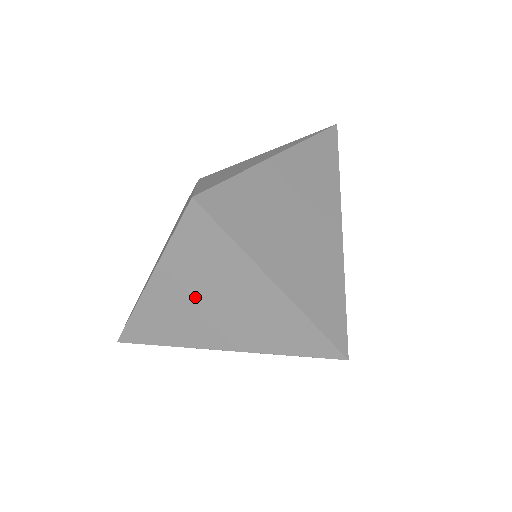
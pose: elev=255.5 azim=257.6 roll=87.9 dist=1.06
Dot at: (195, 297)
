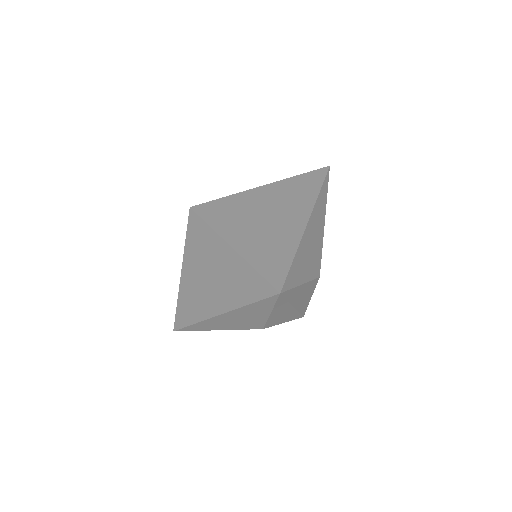
Dot at: (202, 277)
